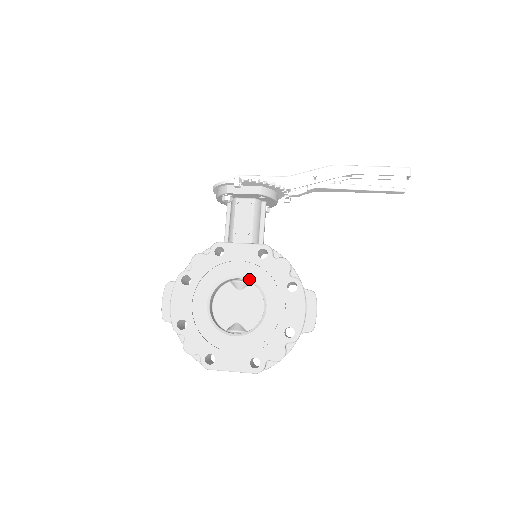
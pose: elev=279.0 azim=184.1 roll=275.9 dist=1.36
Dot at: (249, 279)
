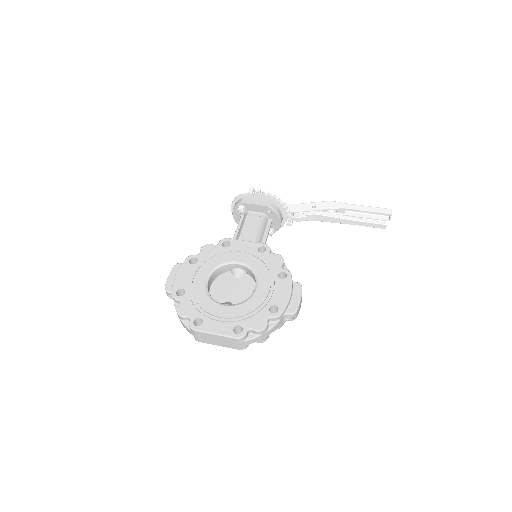
Dot at: (247, 265)
